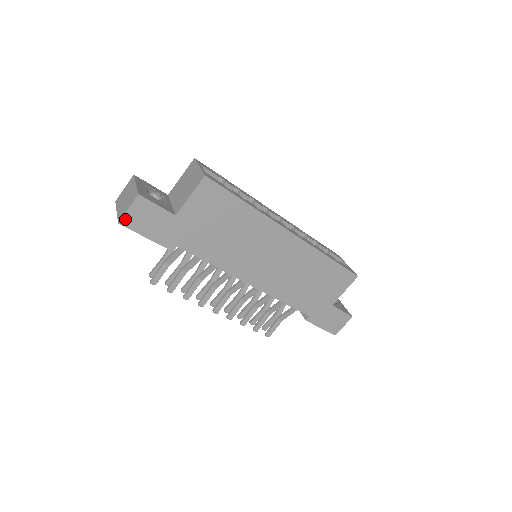
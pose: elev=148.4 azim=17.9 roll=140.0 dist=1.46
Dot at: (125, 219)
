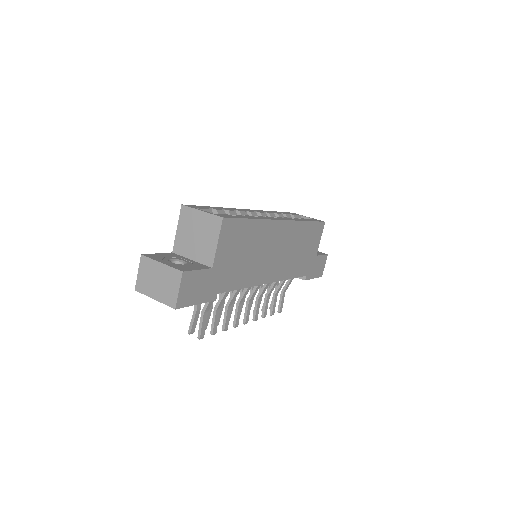
Dot at: (179, 301)
